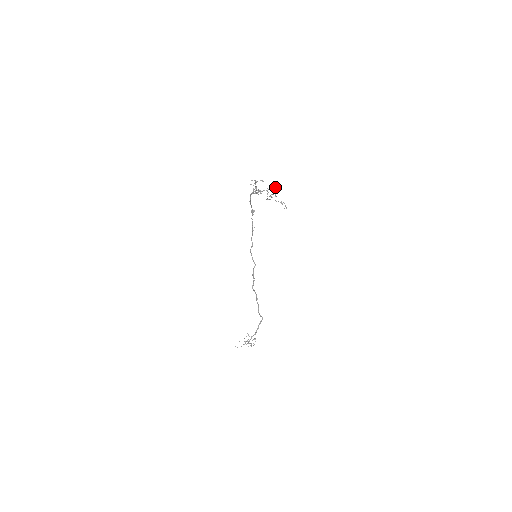
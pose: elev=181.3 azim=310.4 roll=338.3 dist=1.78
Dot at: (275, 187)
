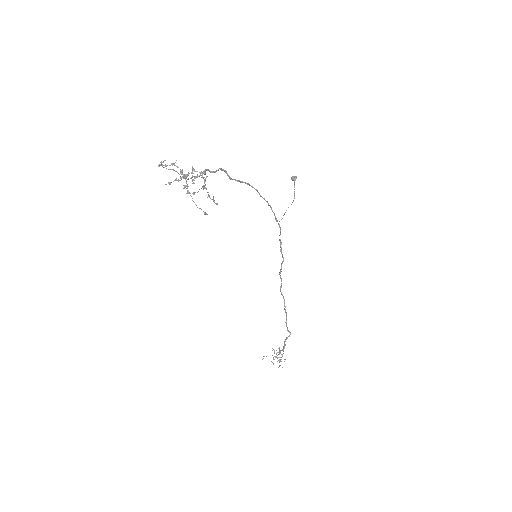
Dot at: (175, 179)
